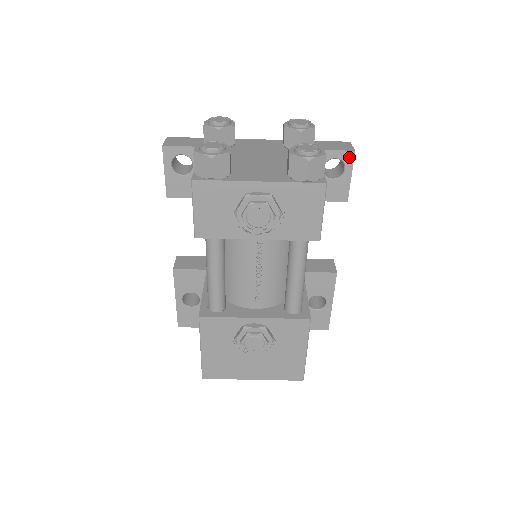
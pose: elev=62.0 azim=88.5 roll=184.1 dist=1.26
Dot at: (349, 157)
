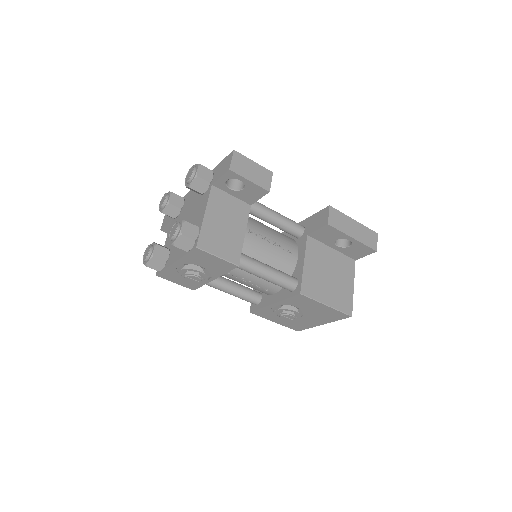
Dot at: (232, 174)
